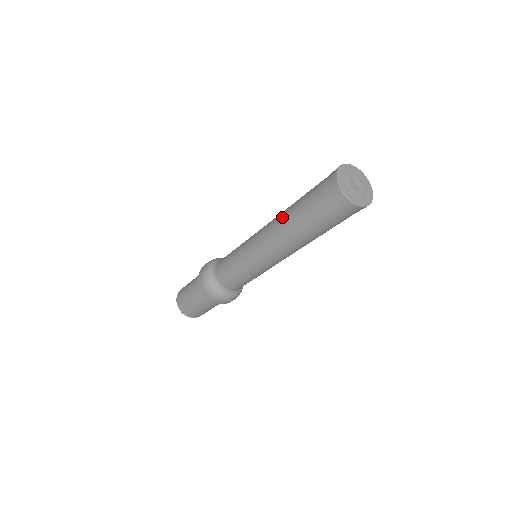
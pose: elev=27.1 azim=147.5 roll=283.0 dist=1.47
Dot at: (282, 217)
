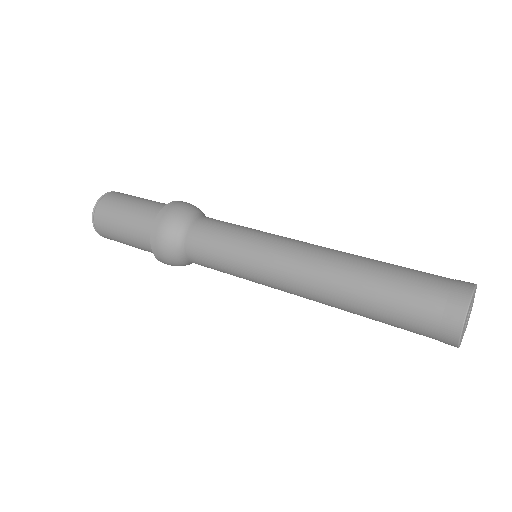
Dot at: (340, 283)
